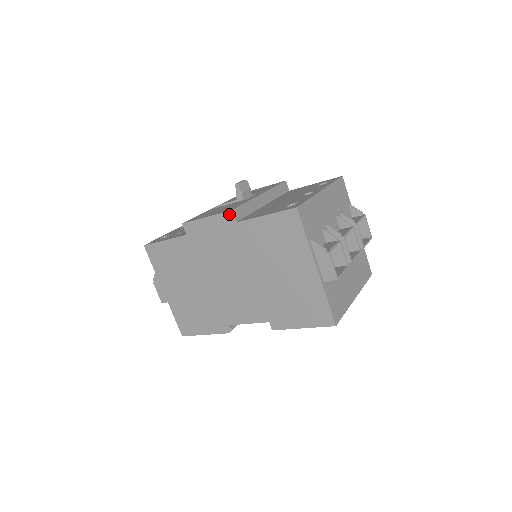
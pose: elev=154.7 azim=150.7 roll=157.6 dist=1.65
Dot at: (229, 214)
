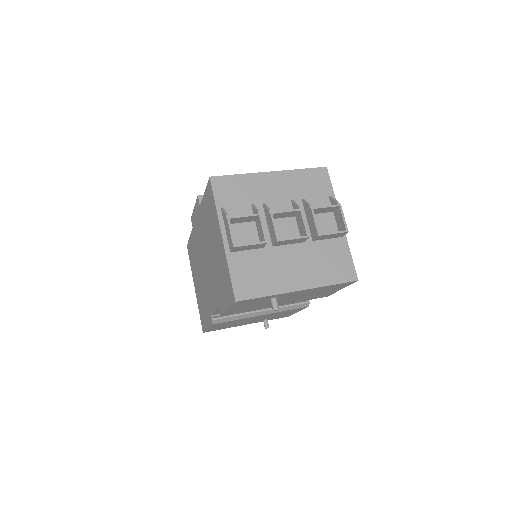
Dot at: (198, 199)
